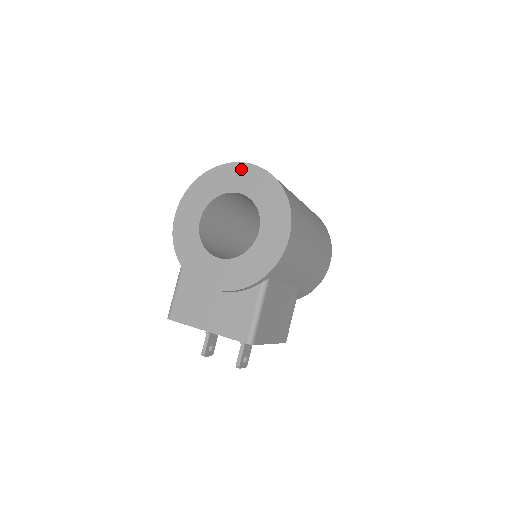
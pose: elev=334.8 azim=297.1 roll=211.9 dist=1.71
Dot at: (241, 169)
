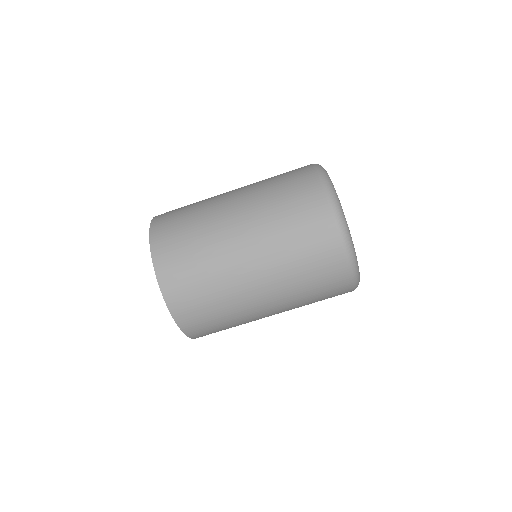
Dot at: occluded
